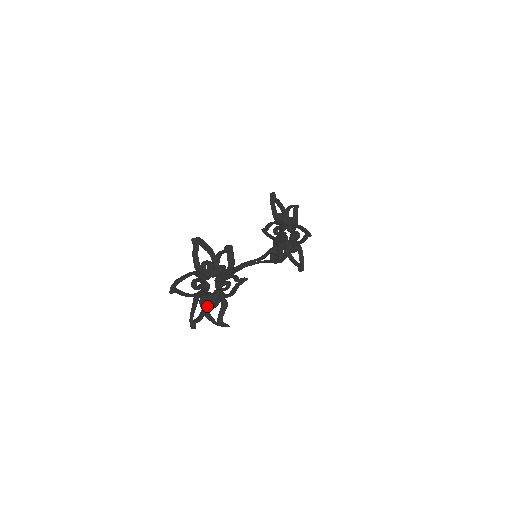
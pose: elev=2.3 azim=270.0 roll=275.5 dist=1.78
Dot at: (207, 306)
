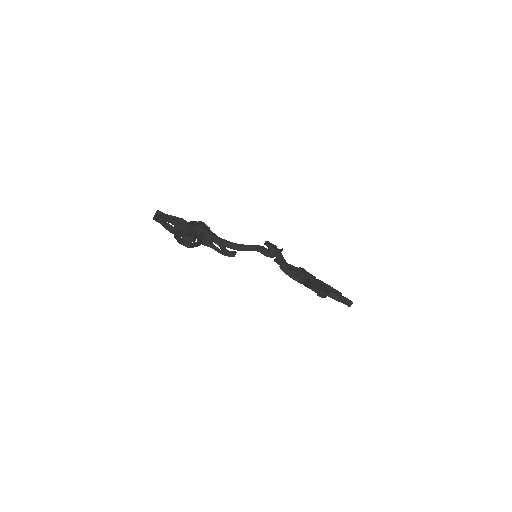
Dot at: (179, 230)
